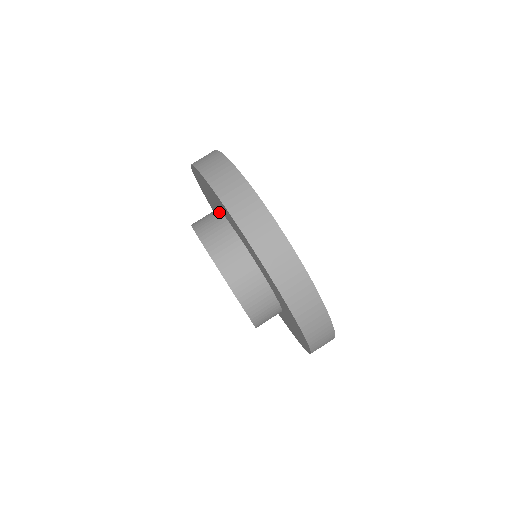
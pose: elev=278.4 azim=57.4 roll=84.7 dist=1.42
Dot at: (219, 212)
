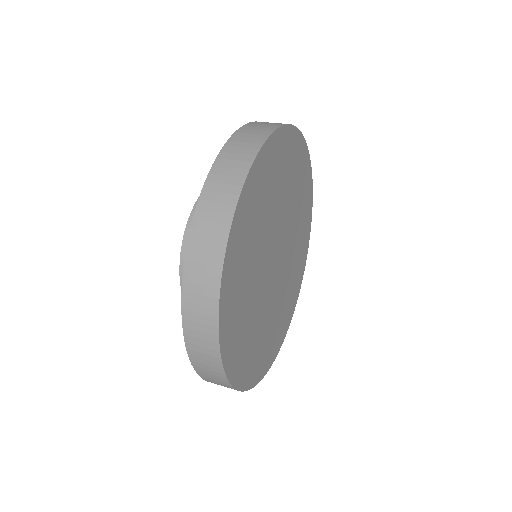
Dot at: occluded
